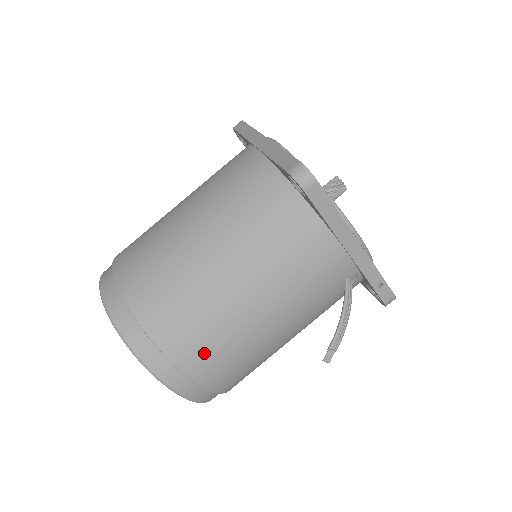
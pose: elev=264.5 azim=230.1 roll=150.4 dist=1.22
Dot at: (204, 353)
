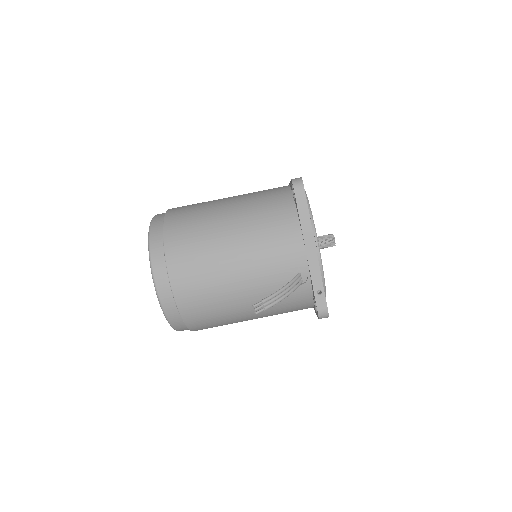
Dot at: (186, 262)
